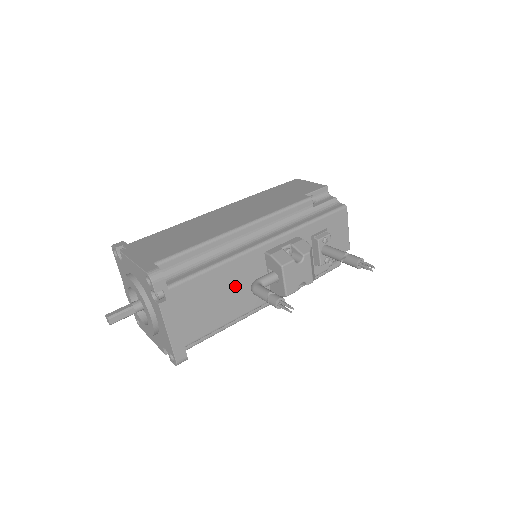
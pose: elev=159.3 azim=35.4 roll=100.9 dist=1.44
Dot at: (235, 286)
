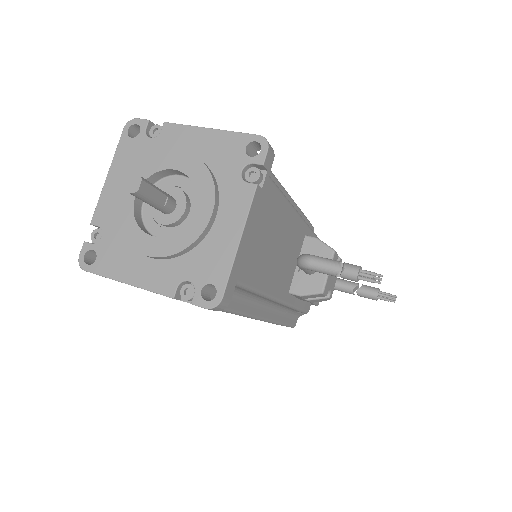
Dot at: (285, 248)
